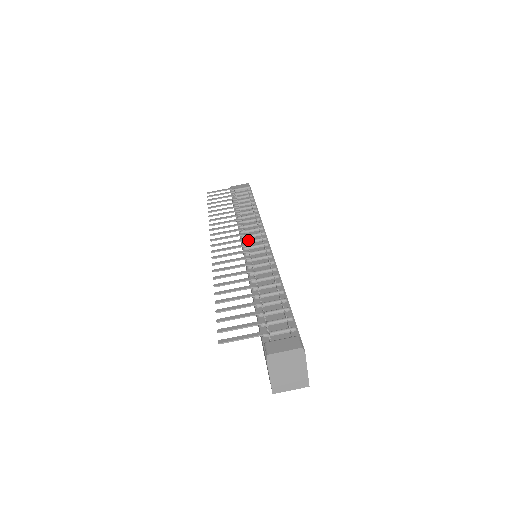
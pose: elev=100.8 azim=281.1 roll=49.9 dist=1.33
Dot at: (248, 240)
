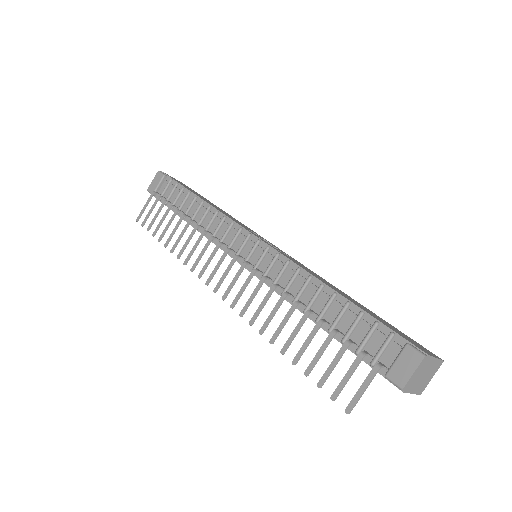
Dot at: (236, 252)
